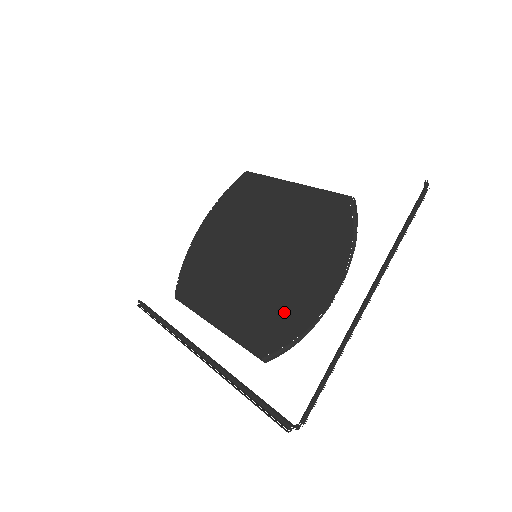
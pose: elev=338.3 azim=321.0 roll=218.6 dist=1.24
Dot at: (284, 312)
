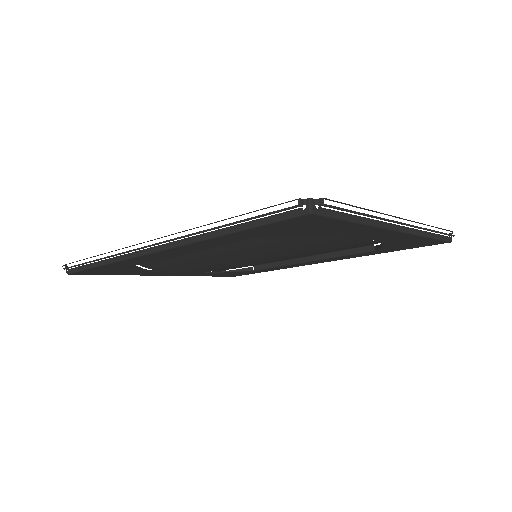
Dot at: occluded
